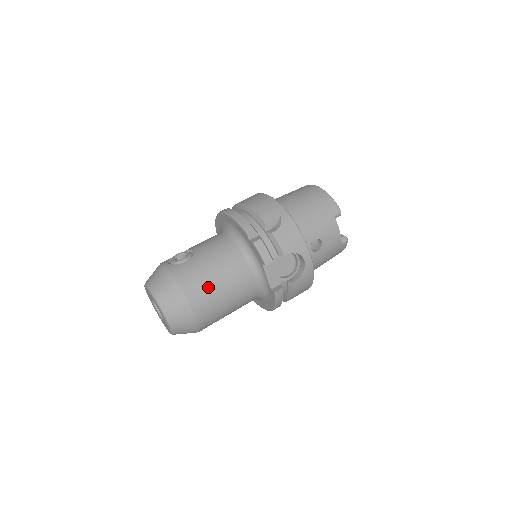
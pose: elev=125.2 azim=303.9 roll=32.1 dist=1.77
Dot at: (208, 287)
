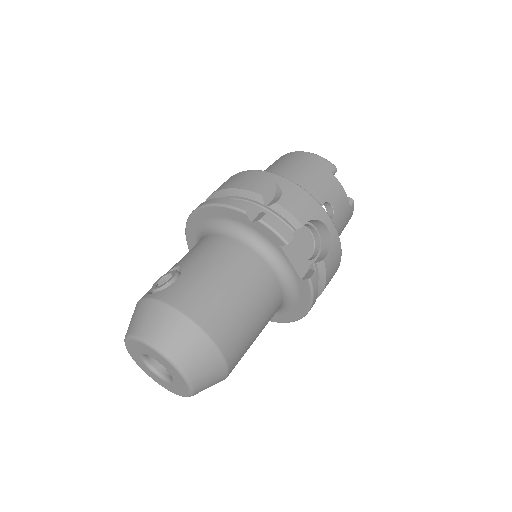
Dot at: (222, 301)
